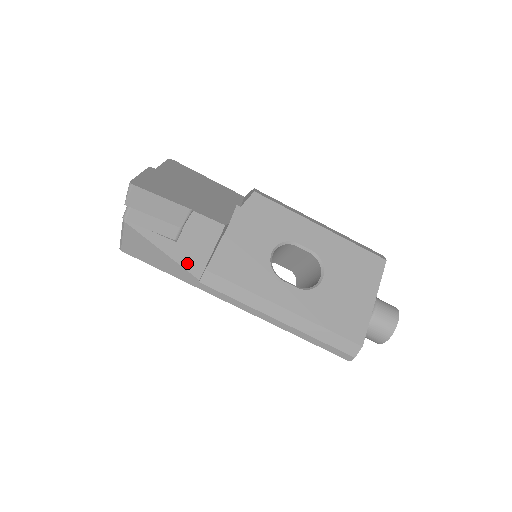
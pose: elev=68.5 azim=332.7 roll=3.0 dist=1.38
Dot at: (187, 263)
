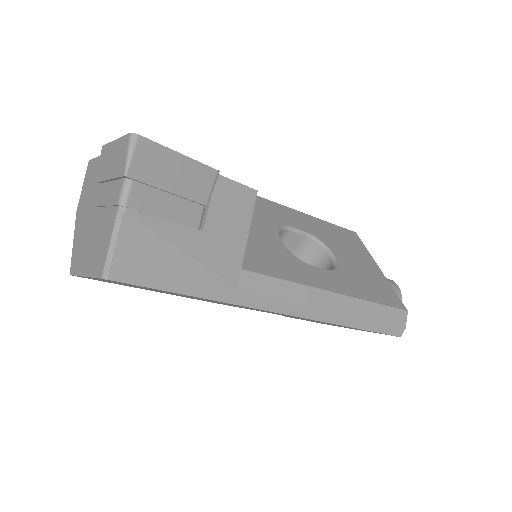
Dot at: (219, 264)
